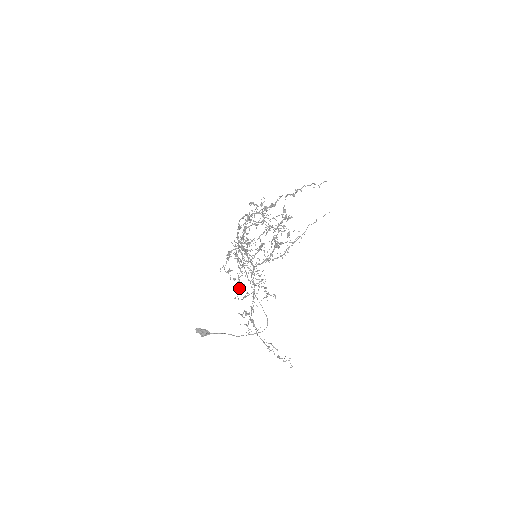
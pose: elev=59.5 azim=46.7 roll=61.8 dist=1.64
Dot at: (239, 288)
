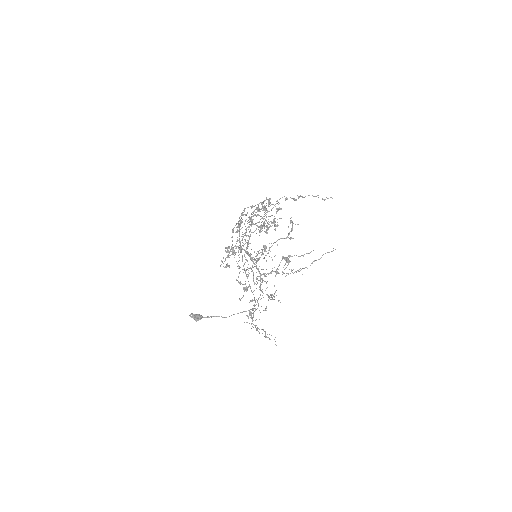
Dot at: (244, 291)
